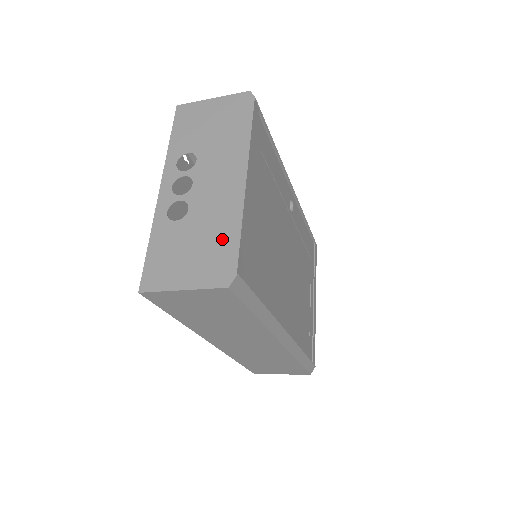
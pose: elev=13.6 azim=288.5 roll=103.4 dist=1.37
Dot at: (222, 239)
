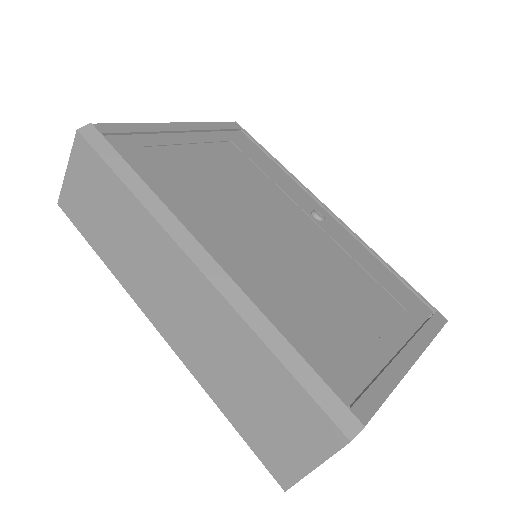
Dot at: occluded
